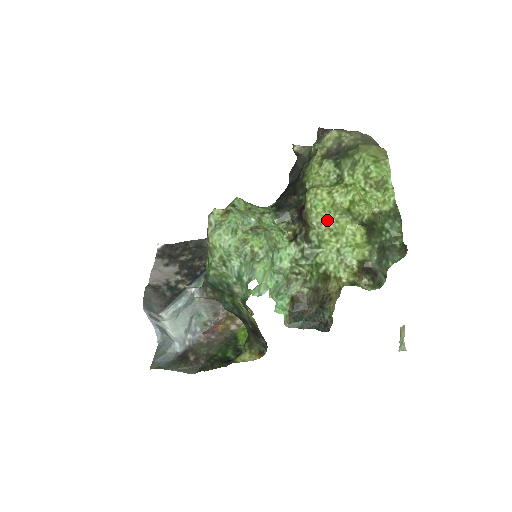
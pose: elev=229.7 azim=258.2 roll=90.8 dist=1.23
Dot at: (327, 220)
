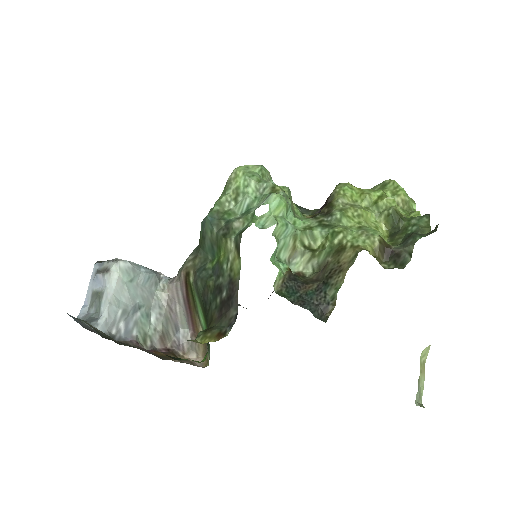
Dot at: (353, 205)
